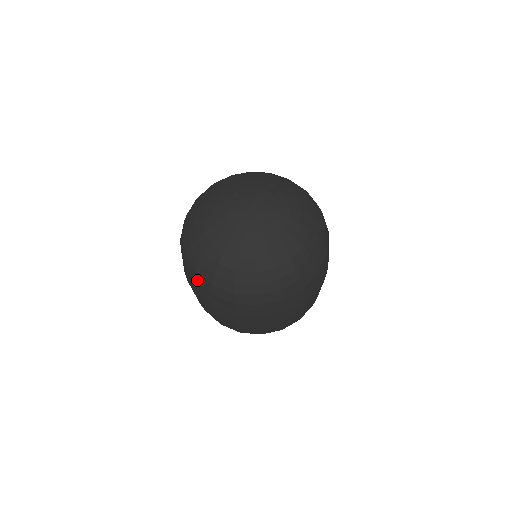
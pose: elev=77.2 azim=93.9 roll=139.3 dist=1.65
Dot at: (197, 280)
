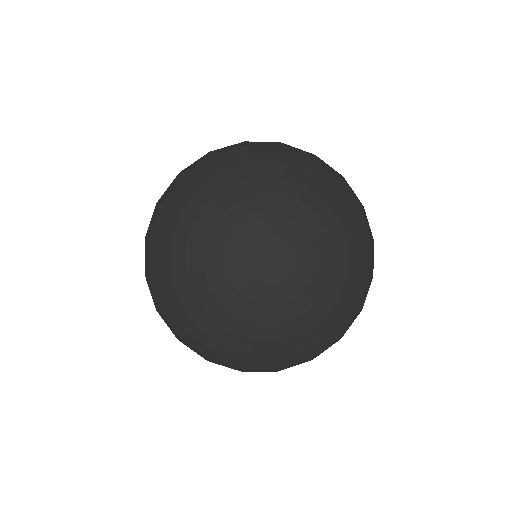
Dot at: (161, 316)
